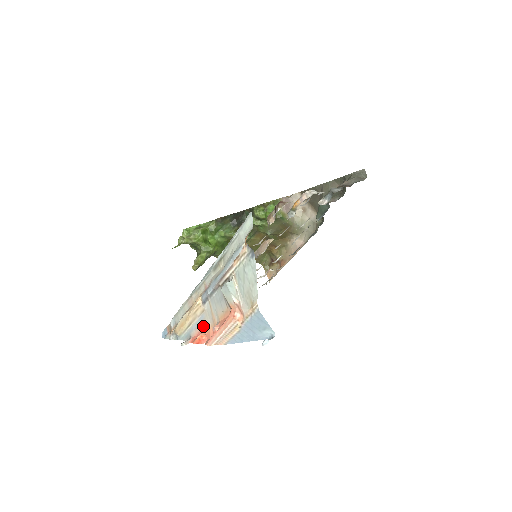
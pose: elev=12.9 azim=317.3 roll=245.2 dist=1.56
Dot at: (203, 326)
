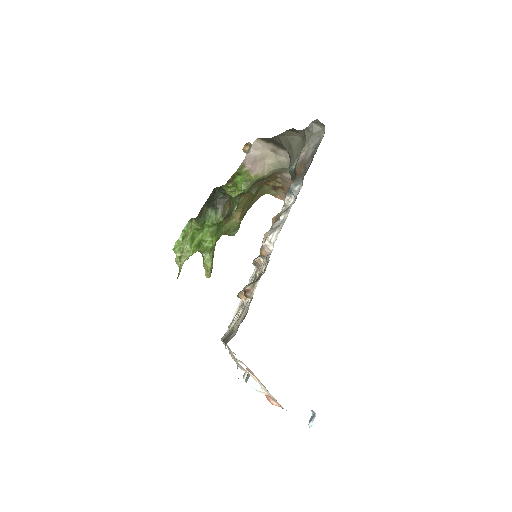
Dot at: (251, 371)
